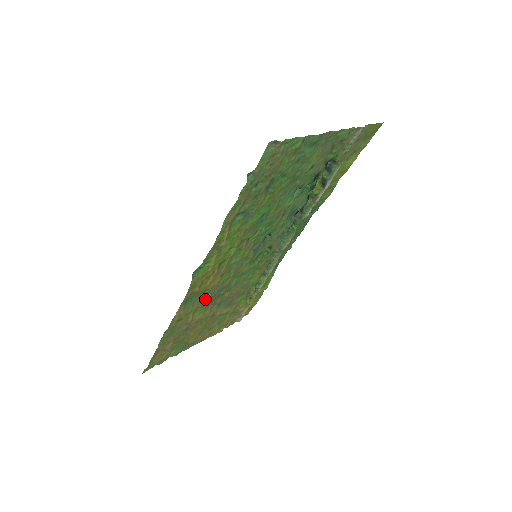
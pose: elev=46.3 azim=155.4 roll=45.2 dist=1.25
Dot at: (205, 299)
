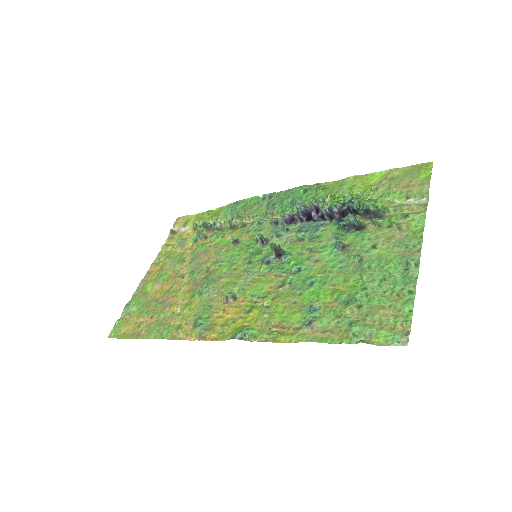
Dot at: (200, 299)
